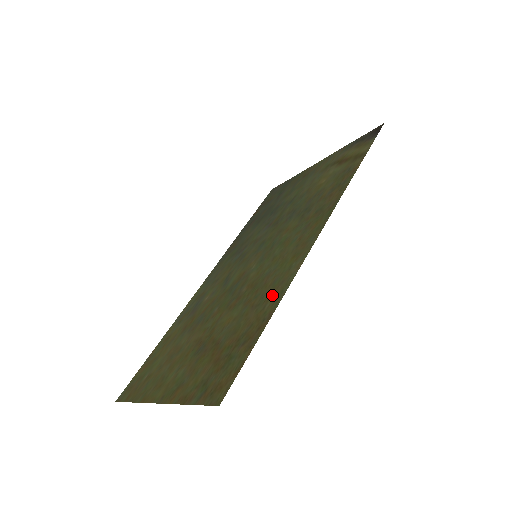
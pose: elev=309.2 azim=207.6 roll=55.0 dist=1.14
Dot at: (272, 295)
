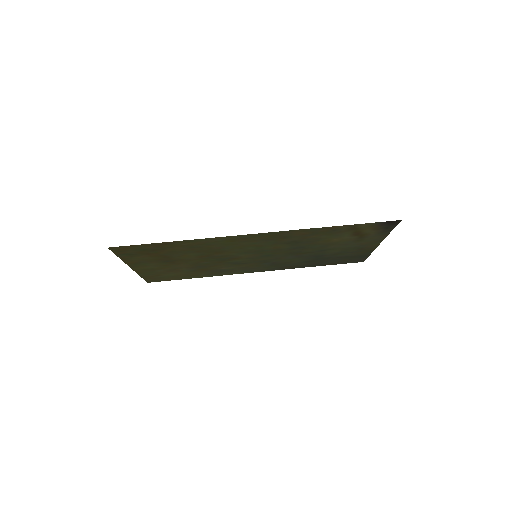
Dot at: (195, 243)
